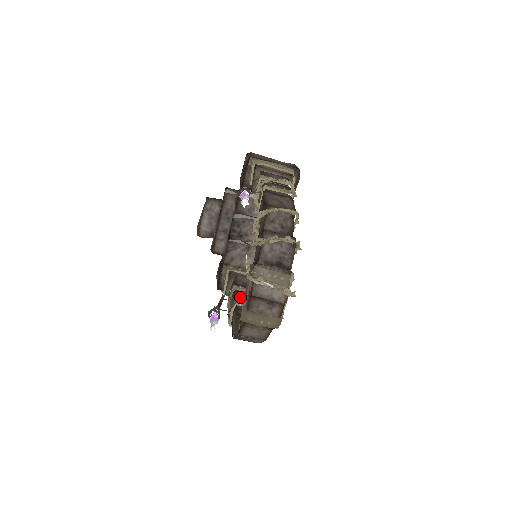
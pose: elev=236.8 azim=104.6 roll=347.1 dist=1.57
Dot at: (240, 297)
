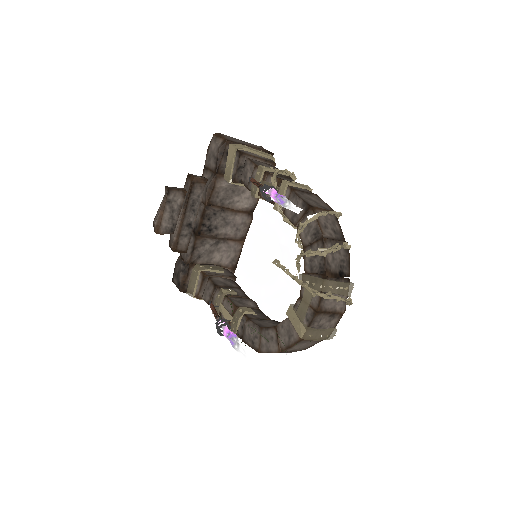
Dot at: (237, 302)
